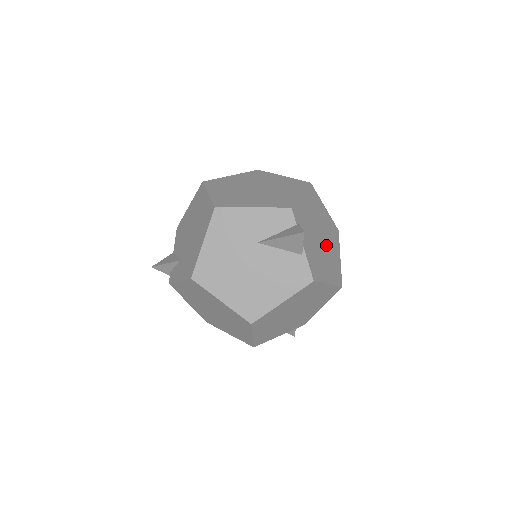
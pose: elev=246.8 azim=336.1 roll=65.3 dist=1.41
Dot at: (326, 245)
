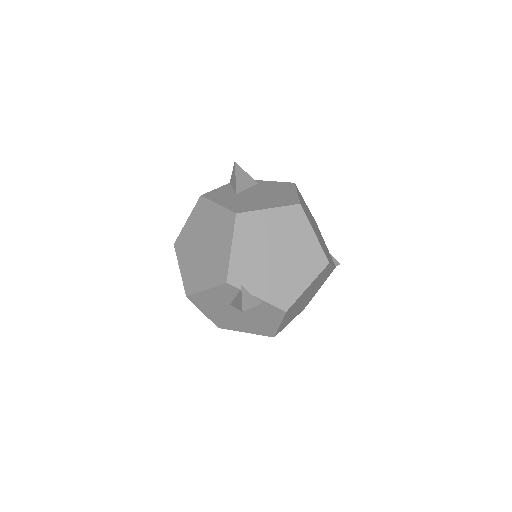
Dot at: (288, 251)
